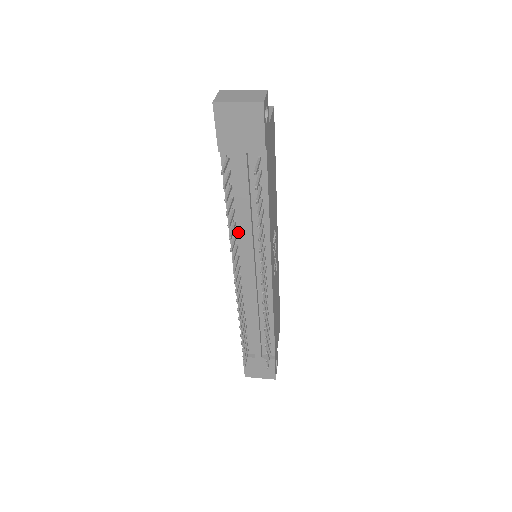
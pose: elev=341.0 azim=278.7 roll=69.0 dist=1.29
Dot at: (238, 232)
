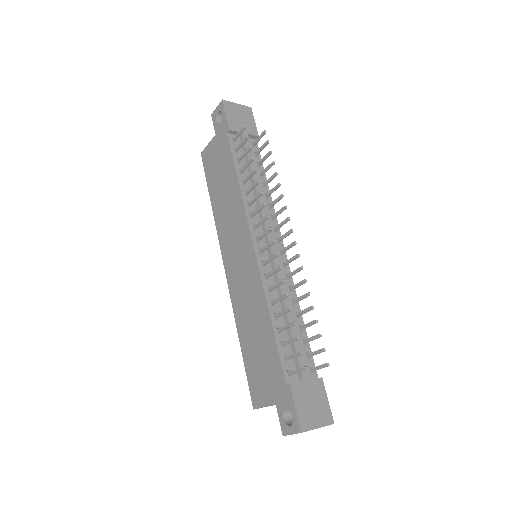
Dot at: (250, 202)
